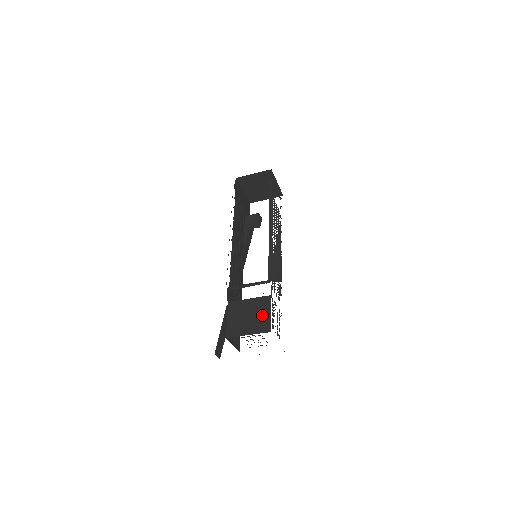
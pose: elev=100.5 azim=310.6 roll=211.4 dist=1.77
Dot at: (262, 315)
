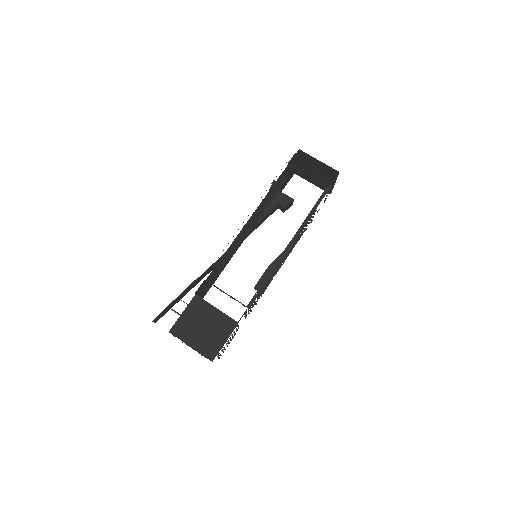
Dot at: (216, 337)
